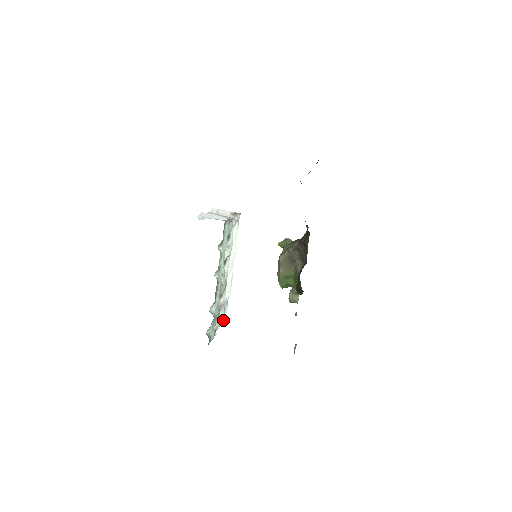
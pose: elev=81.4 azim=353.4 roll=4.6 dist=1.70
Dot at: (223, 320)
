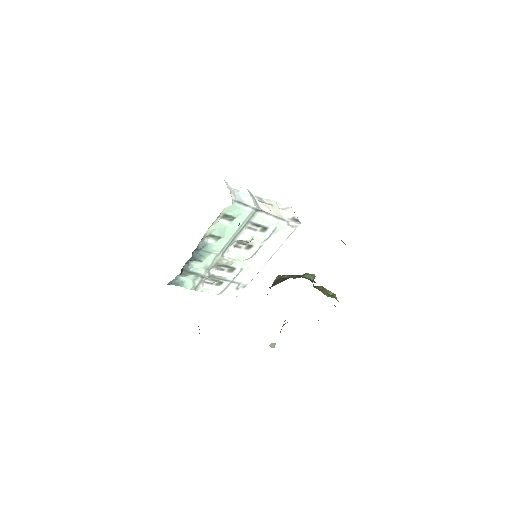
Dot at: (229, 295)
